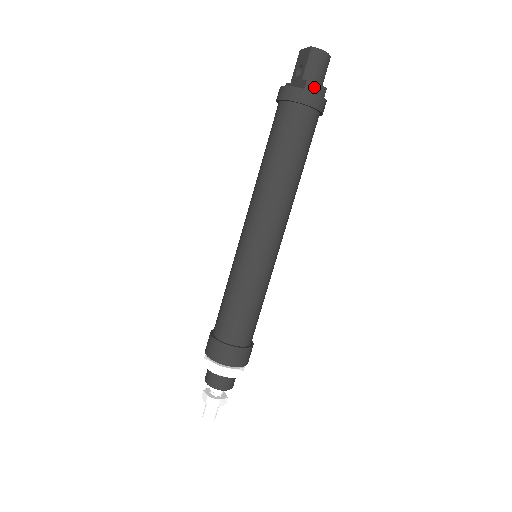
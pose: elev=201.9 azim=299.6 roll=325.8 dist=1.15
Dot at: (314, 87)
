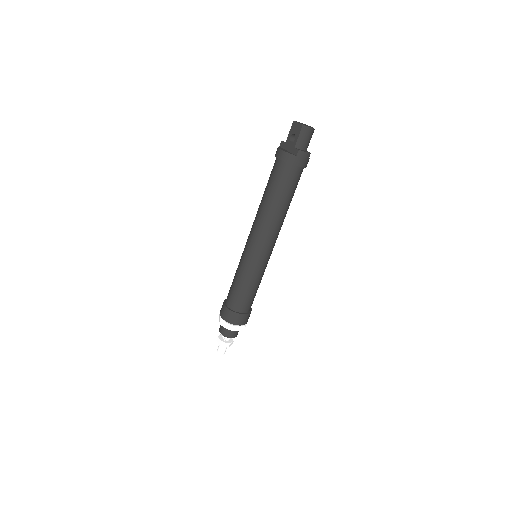
Dot at: (303, 154)
